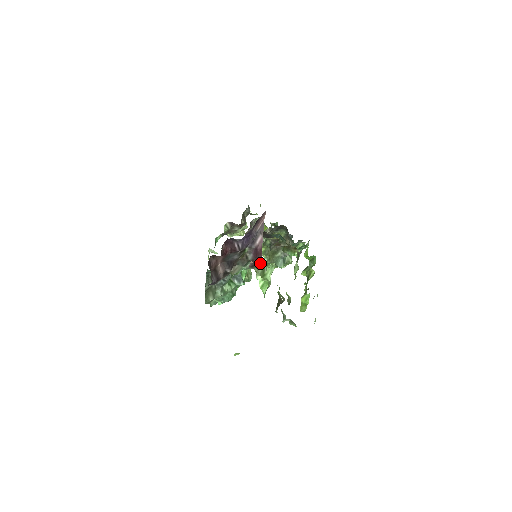
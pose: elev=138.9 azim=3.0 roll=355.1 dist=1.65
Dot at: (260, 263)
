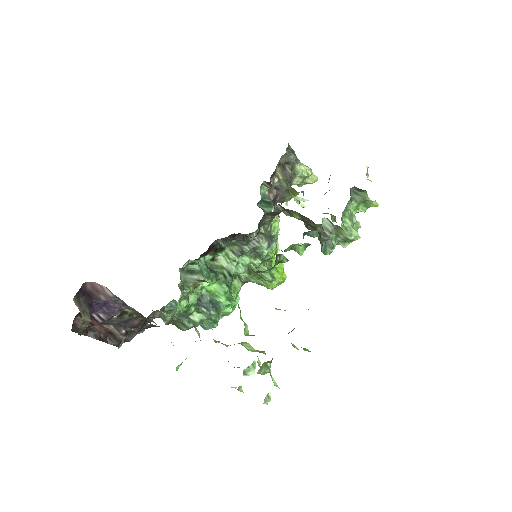
Dot at: occluded
